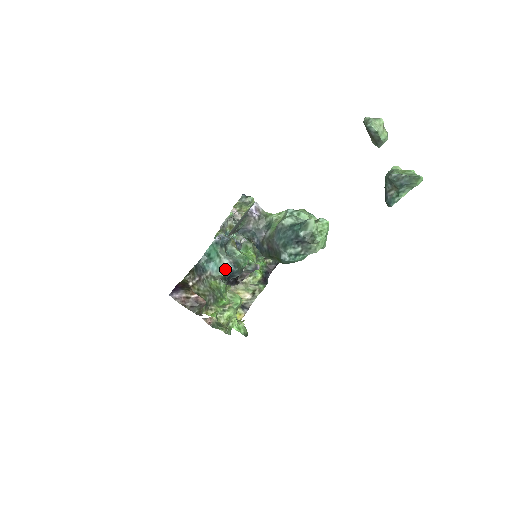
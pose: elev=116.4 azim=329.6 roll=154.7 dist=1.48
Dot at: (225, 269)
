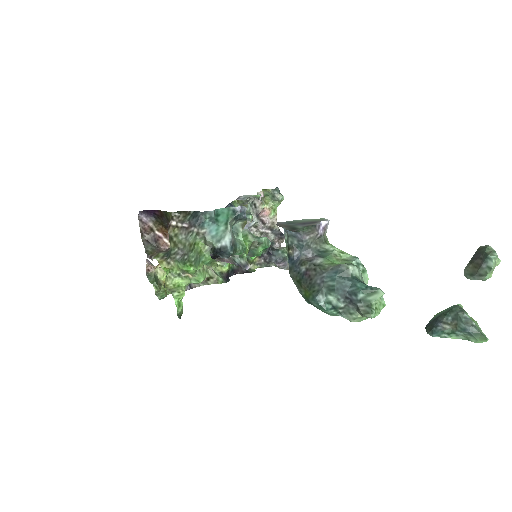
Dot at: (222, 242)
